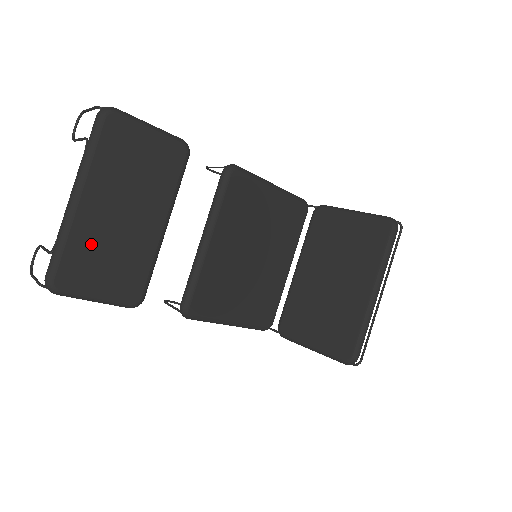
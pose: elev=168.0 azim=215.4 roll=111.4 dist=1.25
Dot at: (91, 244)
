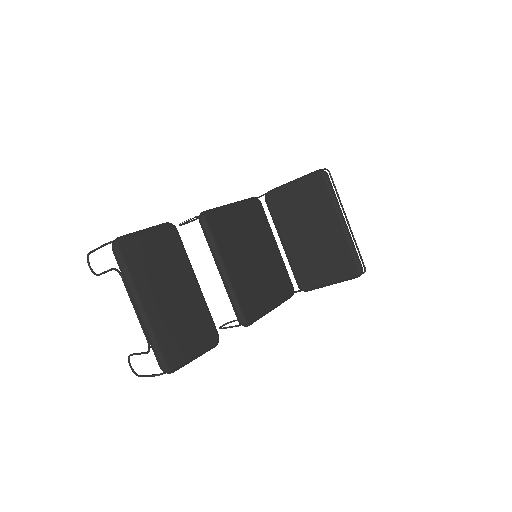
Dot at: (169, 328)
